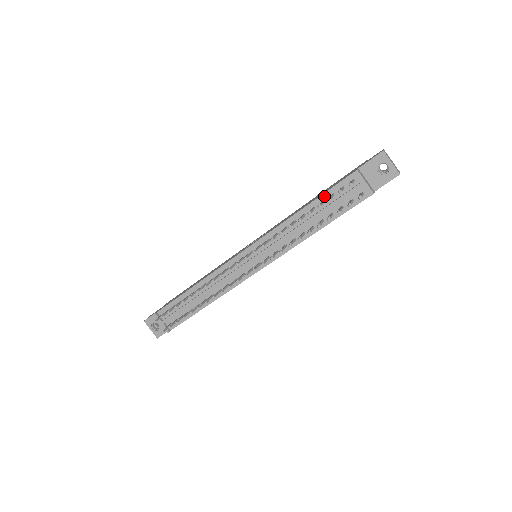
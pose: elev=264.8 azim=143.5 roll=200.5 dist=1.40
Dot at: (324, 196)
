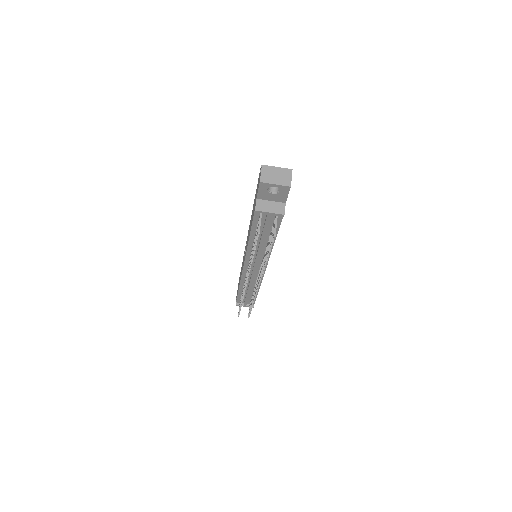
Dot at: (253, 228)
